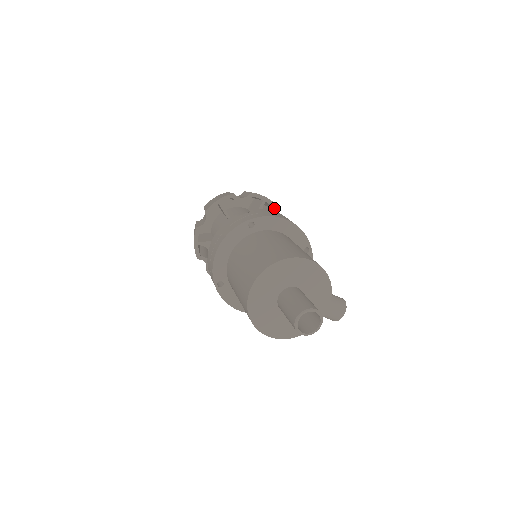
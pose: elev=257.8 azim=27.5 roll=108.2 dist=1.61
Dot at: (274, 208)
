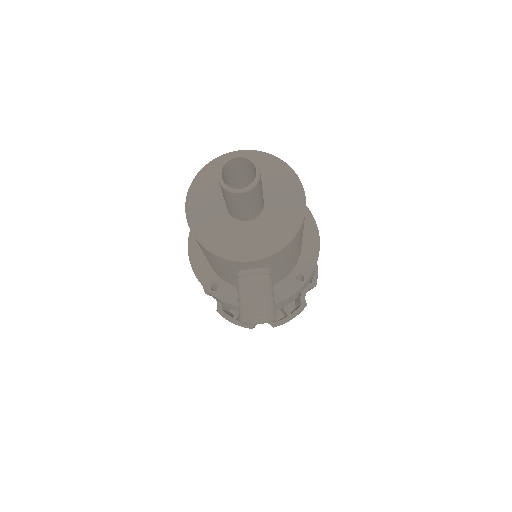
Dot at: (312, 282)
